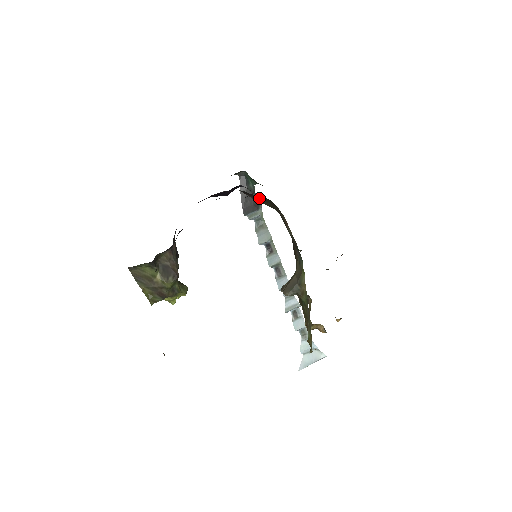
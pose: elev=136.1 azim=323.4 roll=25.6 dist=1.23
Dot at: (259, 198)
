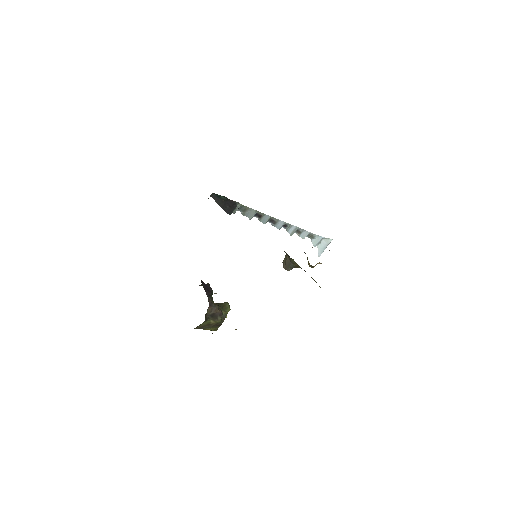
Dot at: occluded
